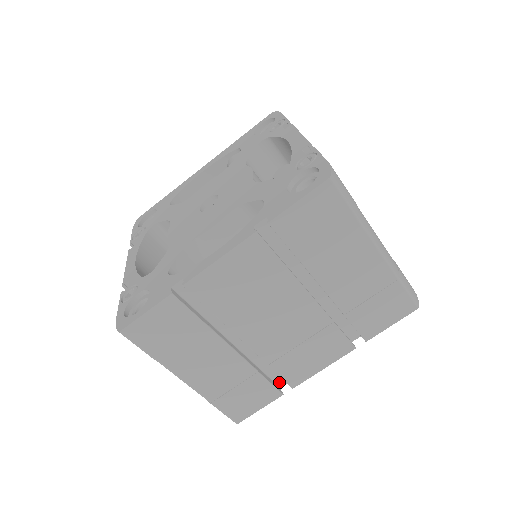
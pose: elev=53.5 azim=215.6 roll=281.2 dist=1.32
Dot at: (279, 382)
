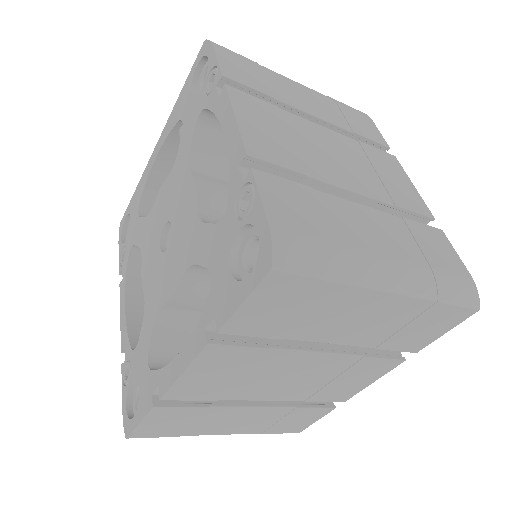
Dot at: occluded
